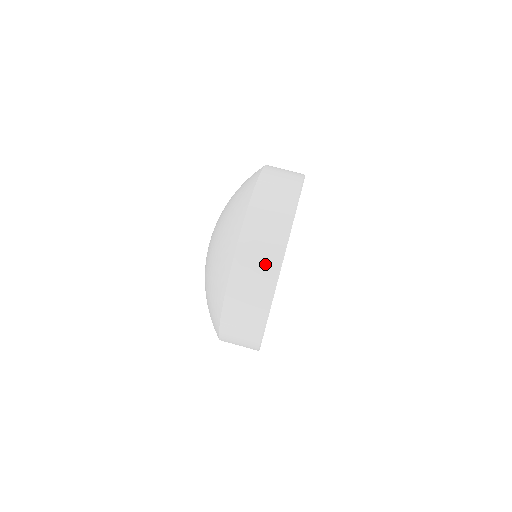
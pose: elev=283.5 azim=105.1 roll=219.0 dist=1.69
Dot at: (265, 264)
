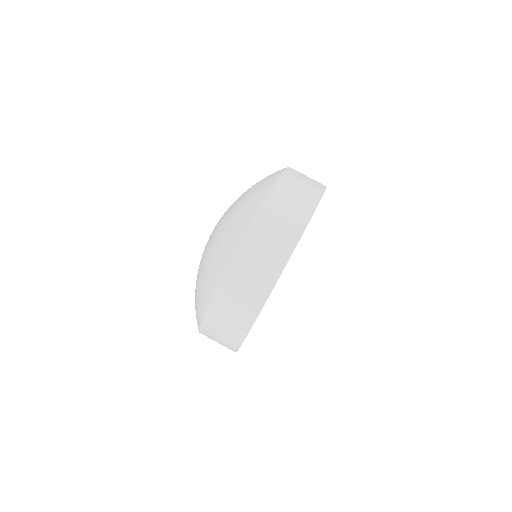
Dot at: (298, 208)
